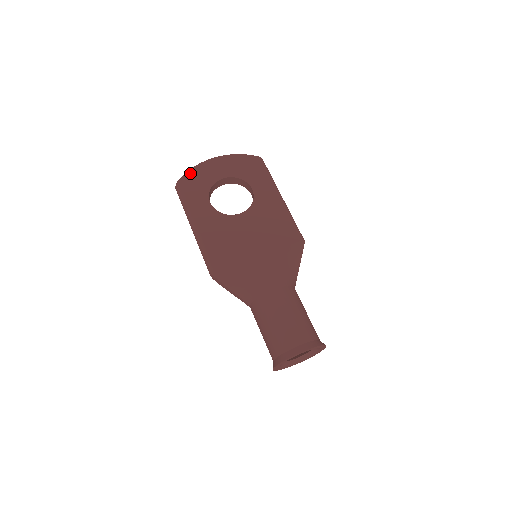
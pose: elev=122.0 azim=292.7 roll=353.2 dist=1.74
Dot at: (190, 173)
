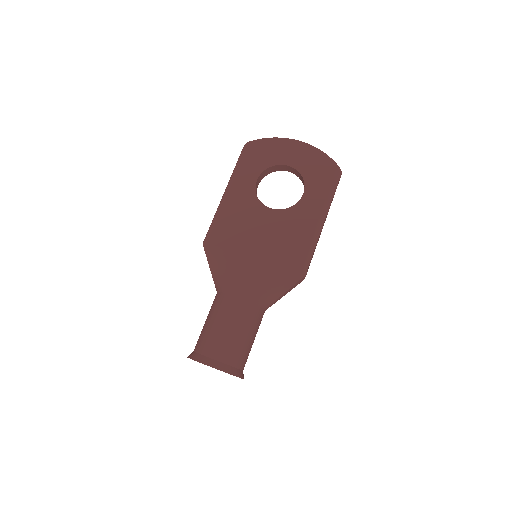
Dot at: (265, 141)
